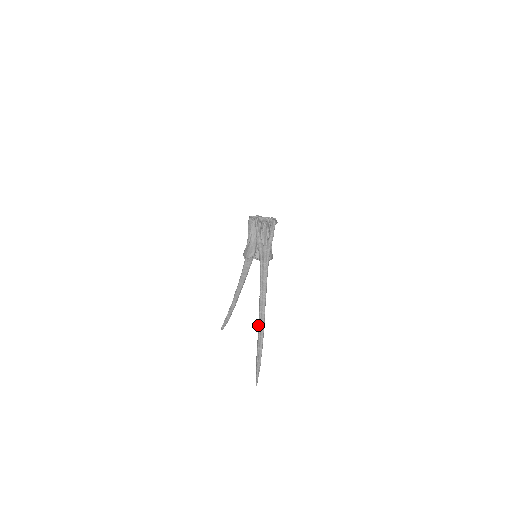
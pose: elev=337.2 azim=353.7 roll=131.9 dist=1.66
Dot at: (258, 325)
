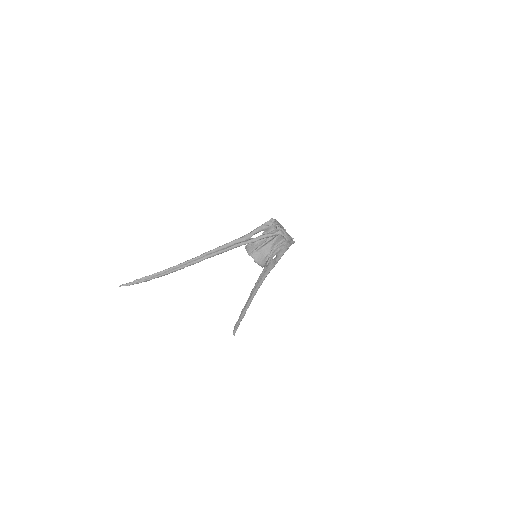
Dot at: (175, 266)
